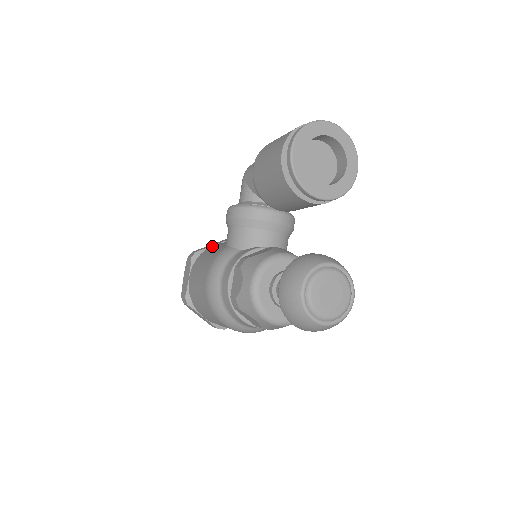
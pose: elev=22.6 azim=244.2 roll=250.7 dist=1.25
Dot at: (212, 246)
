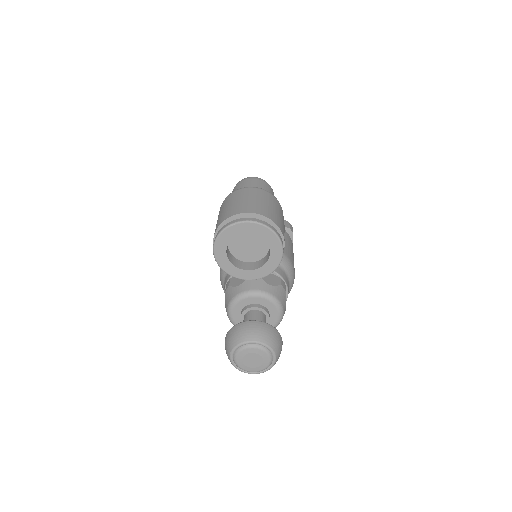
Dot at: occluded
